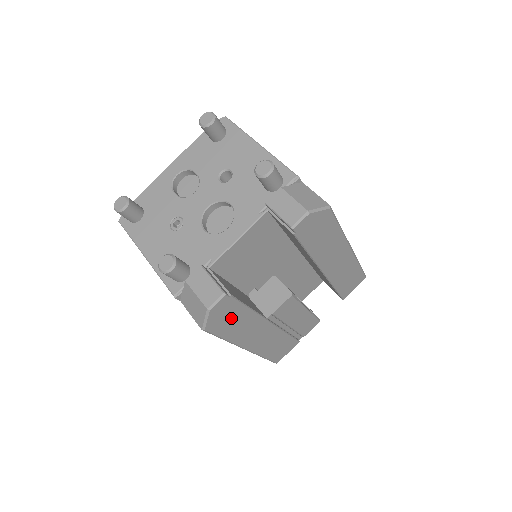
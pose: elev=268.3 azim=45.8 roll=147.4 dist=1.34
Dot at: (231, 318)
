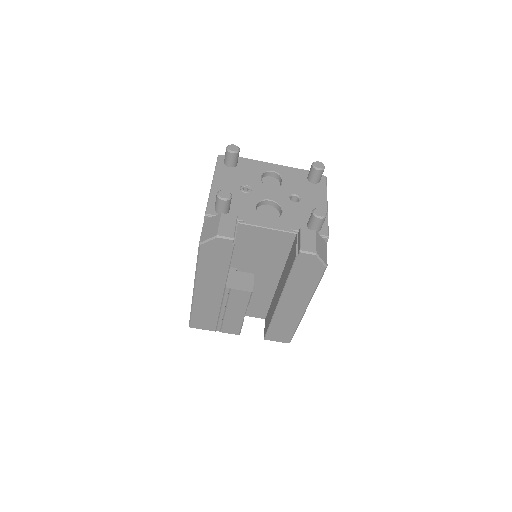
Dot at: (217, 258)
